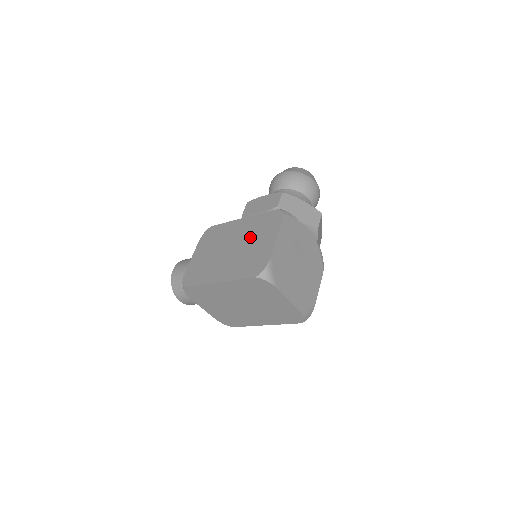
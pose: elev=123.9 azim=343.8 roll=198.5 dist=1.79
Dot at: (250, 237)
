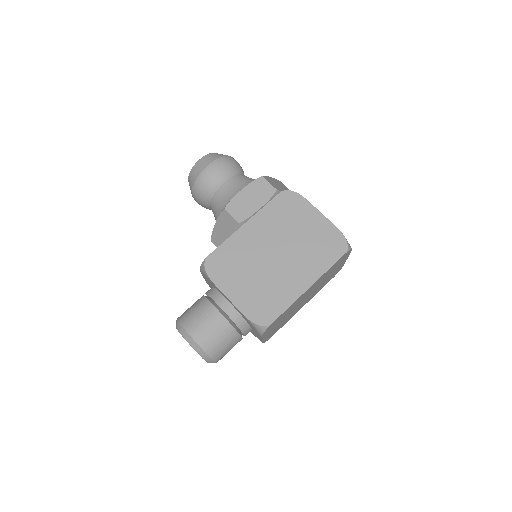
Dot at: (286, 231)
